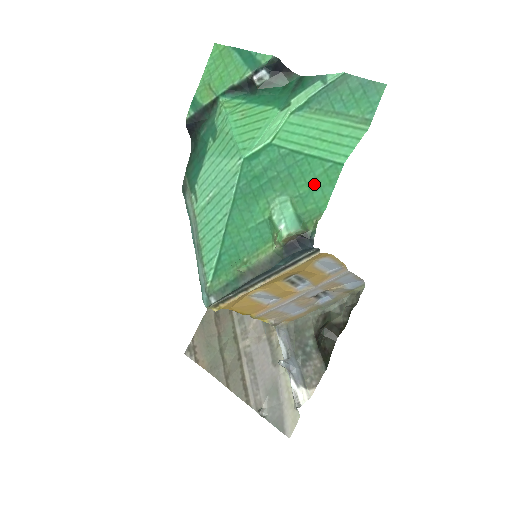
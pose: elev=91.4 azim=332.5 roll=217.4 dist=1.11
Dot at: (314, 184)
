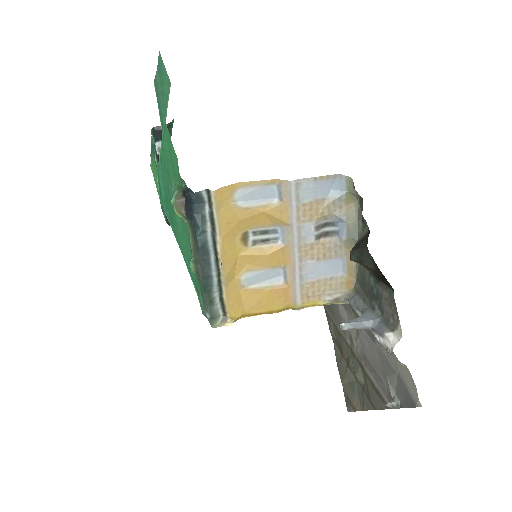
Dot at: (170, 156)
